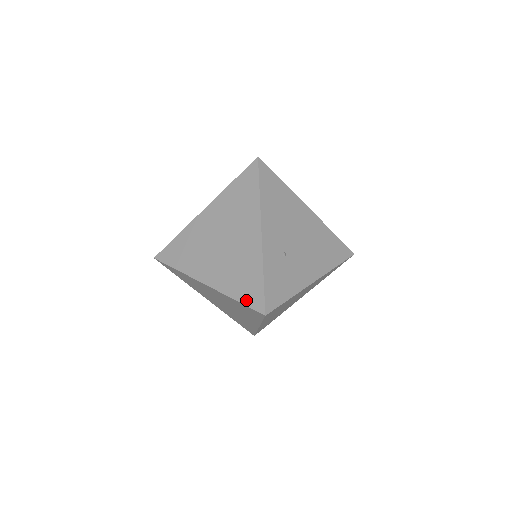
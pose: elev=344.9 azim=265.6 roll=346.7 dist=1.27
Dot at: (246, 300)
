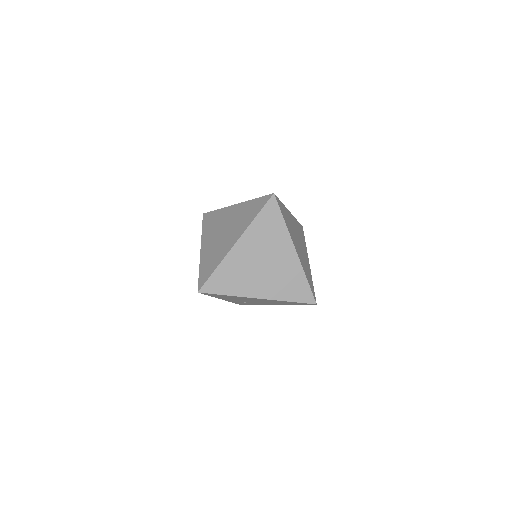
Dot at: occluded
